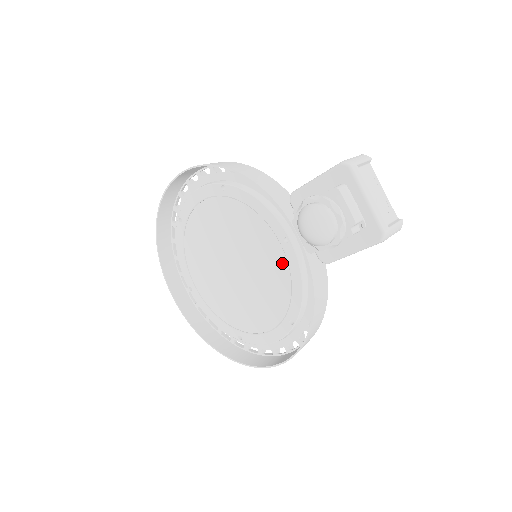
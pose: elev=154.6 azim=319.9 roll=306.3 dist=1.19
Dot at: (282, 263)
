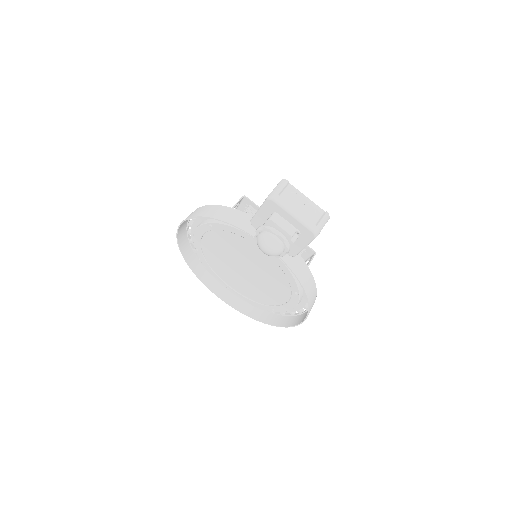
Dot at: (271, 261)
